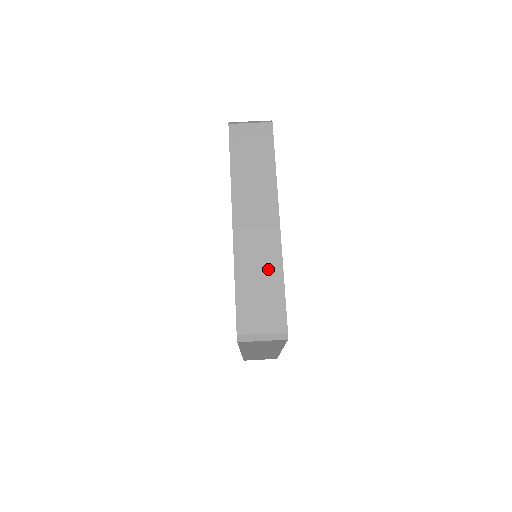
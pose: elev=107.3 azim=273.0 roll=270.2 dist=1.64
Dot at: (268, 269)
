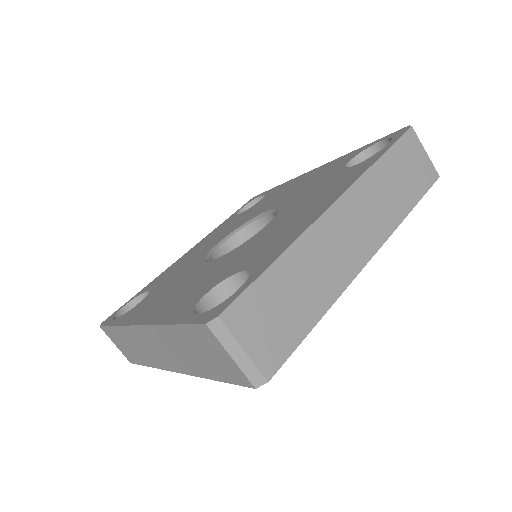
Dot at: (142, 355)
